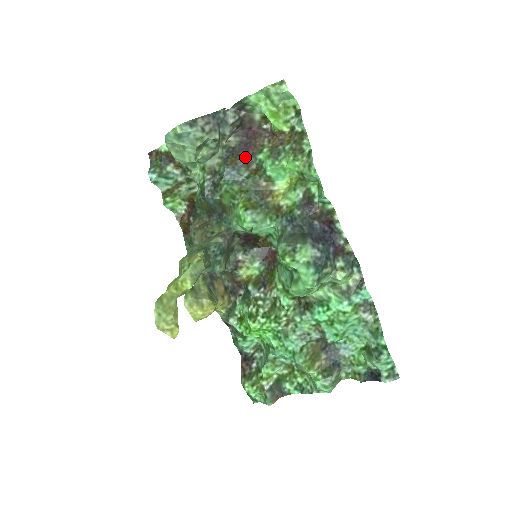
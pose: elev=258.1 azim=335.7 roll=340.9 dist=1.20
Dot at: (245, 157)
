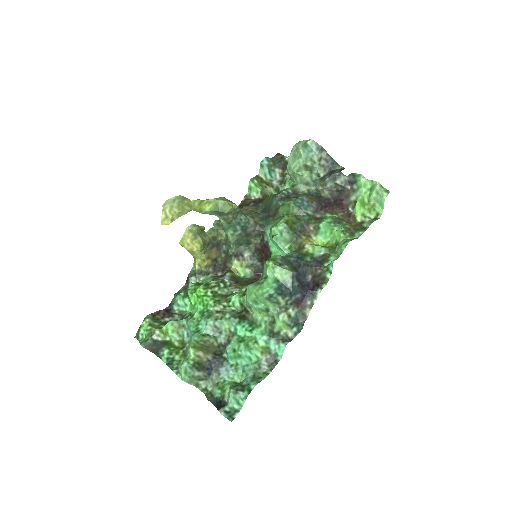
Dot at: (321, 206)
